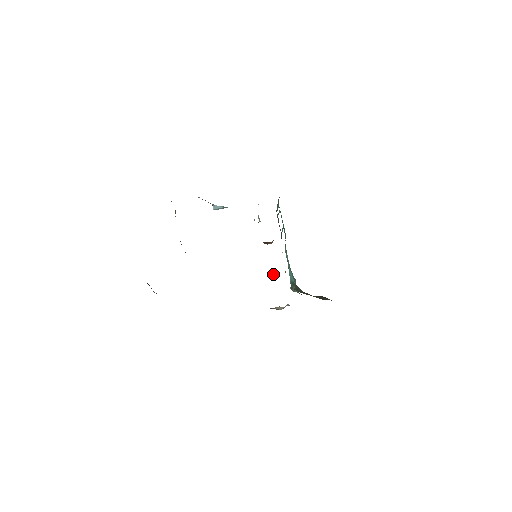
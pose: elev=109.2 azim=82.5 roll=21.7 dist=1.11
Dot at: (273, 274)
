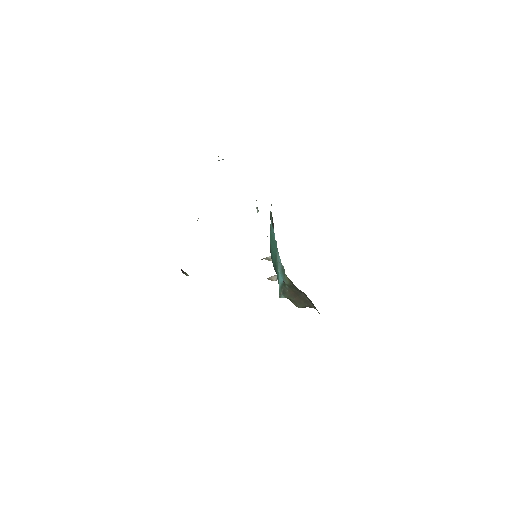
Dot at: (269, 260)
